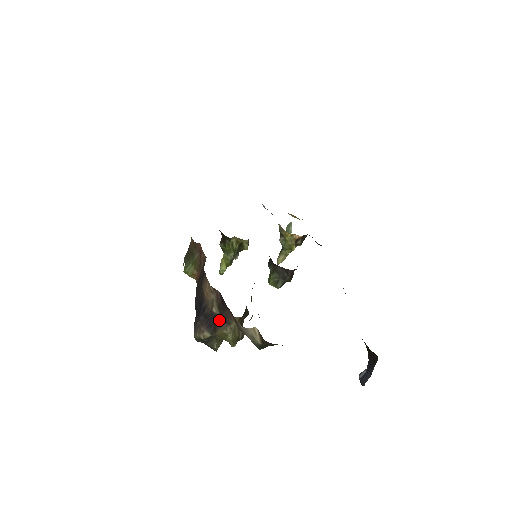
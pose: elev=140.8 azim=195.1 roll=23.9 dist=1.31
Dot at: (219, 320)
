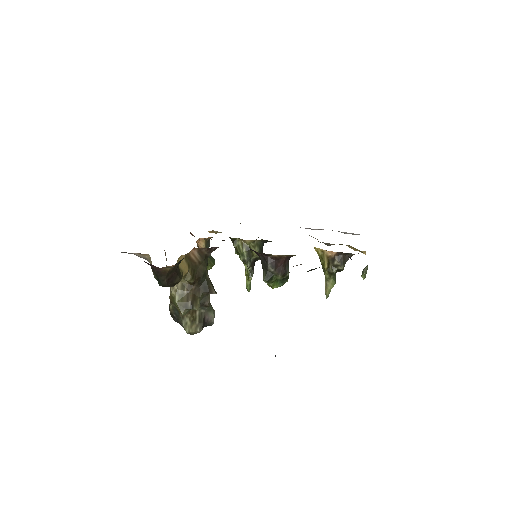
Dot at: occluded
